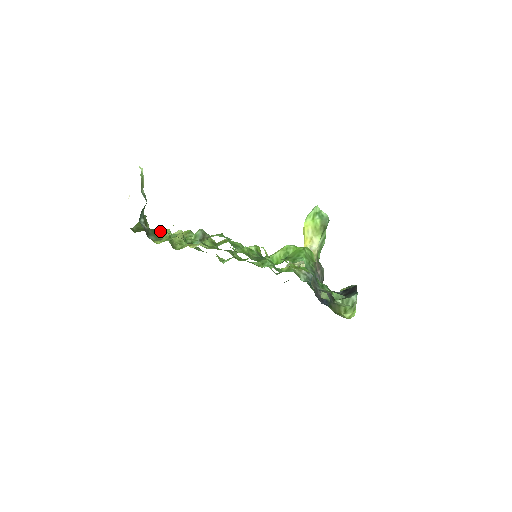
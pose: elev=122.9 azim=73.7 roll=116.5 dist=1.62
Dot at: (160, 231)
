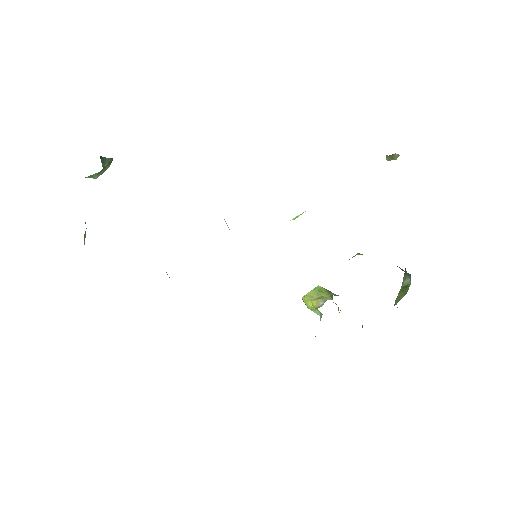
Dot at: occluded
